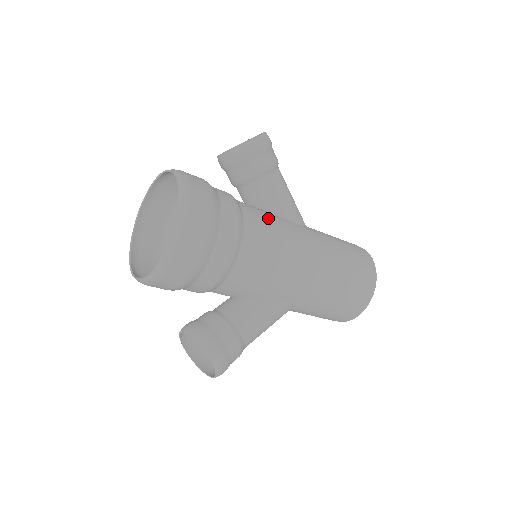
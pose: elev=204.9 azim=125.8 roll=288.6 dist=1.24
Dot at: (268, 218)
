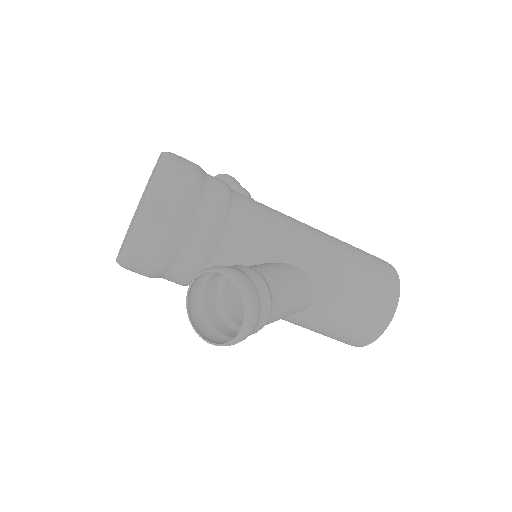
Dot at: occluded
